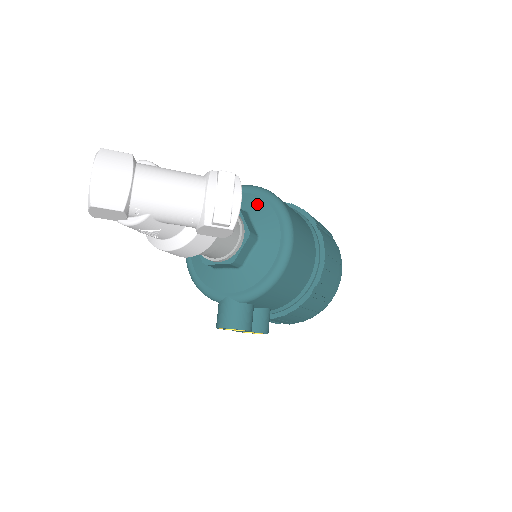
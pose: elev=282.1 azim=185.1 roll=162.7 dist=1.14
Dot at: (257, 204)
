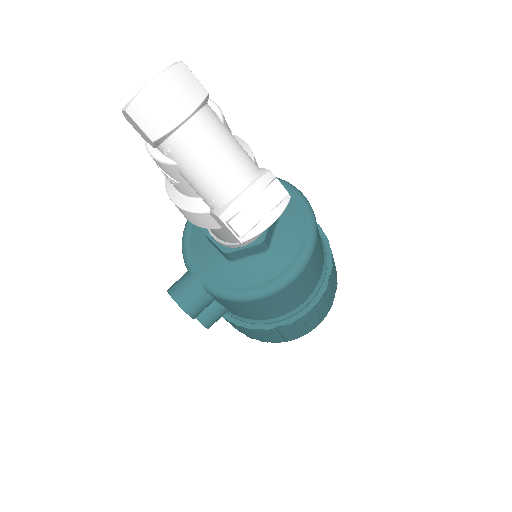
Dot at: (294, 218)
